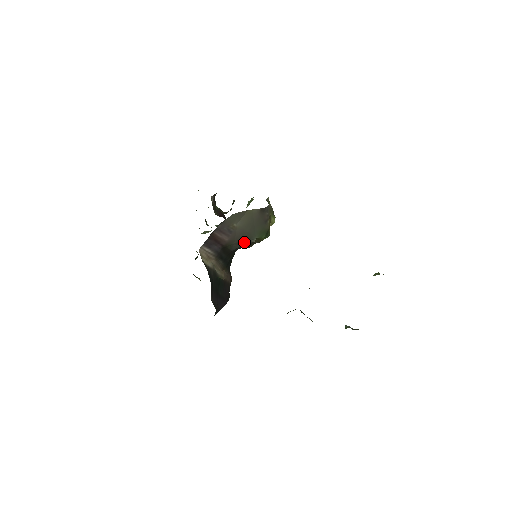
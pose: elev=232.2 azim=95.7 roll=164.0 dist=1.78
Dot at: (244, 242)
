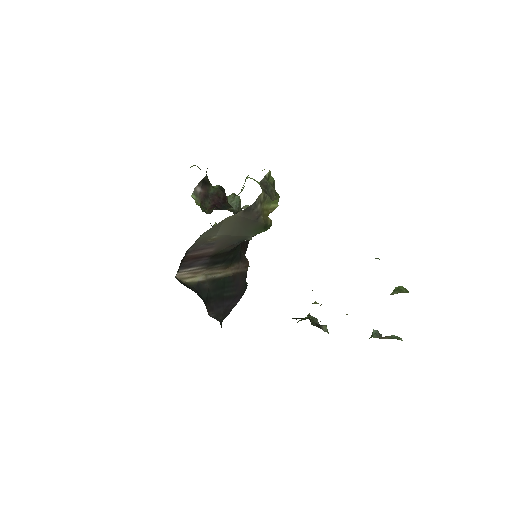
Dot at: (239, 242)
